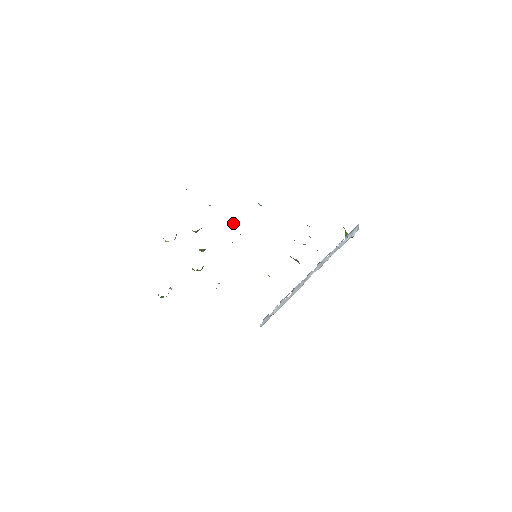
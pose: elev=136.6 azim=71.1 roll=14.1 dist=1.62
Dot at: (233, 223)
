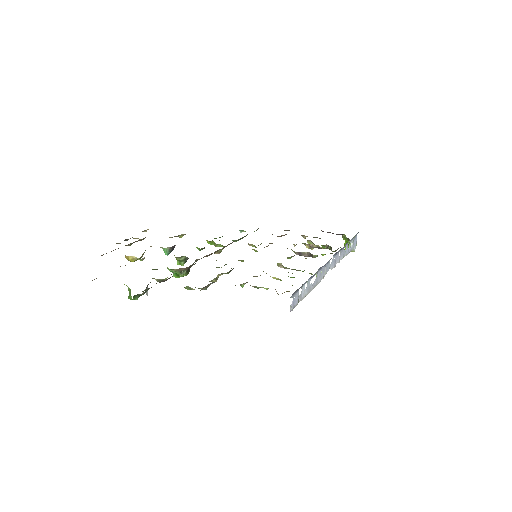
Dot at: occluded
